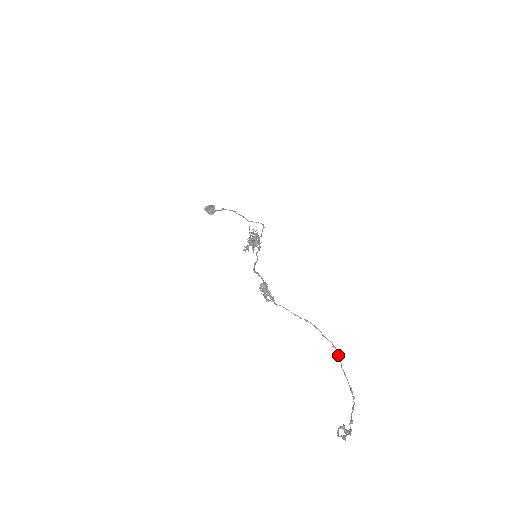
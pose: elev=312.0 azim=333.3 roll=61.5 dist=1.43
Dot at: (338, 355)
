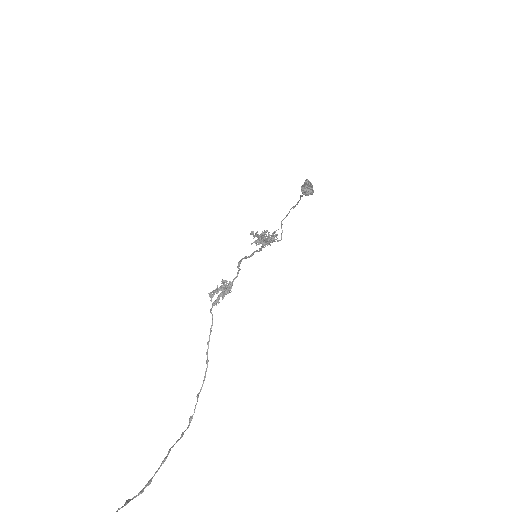
Dot at: occluded
